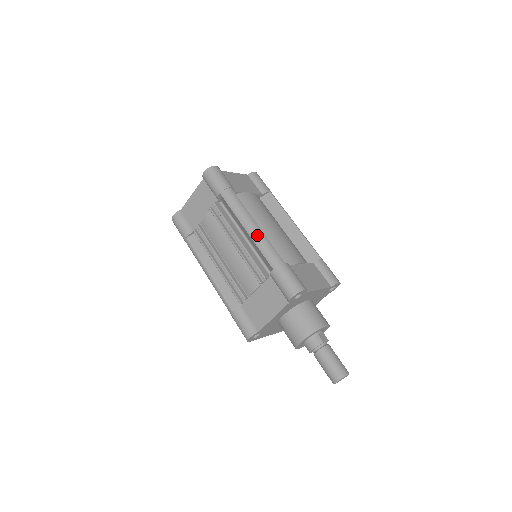
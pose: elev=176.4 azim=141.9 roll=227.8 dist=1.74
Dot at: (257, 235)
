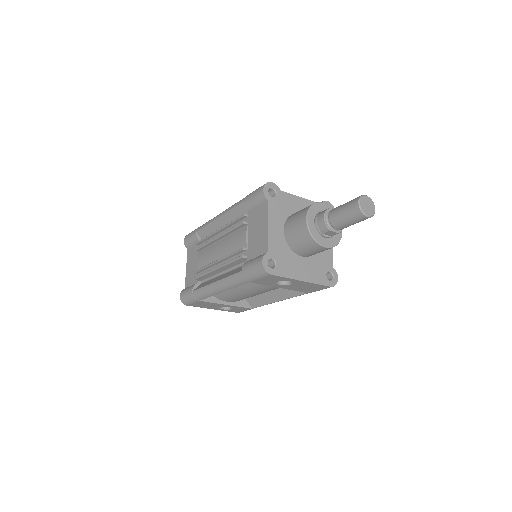
Dot at: (226, 209)
